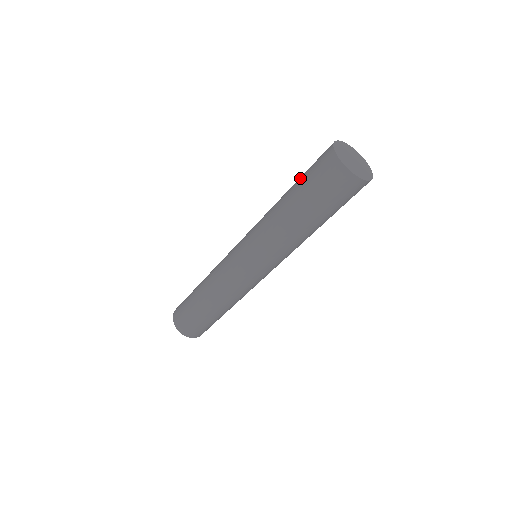
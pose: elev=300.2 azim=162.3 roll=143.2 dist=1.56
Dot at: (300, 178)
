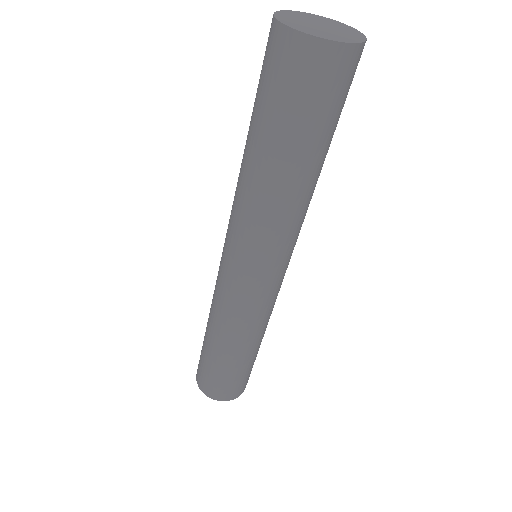
Dot at: (258, 114)
